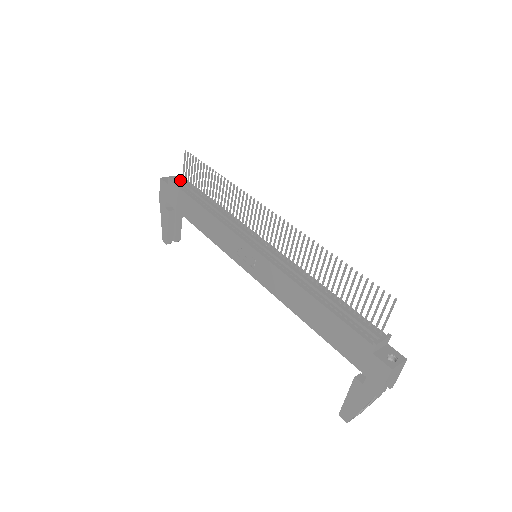
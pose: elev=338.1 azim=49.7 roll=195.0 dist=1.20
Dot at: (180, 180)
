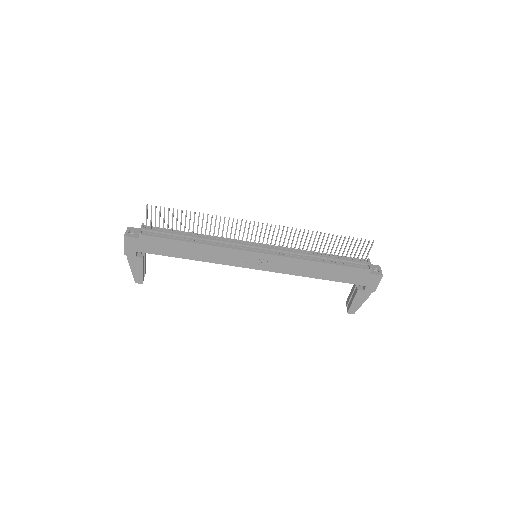
Dot at: (149, 230)
